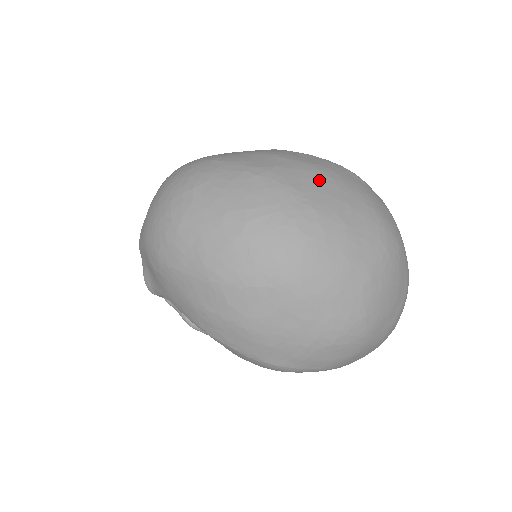
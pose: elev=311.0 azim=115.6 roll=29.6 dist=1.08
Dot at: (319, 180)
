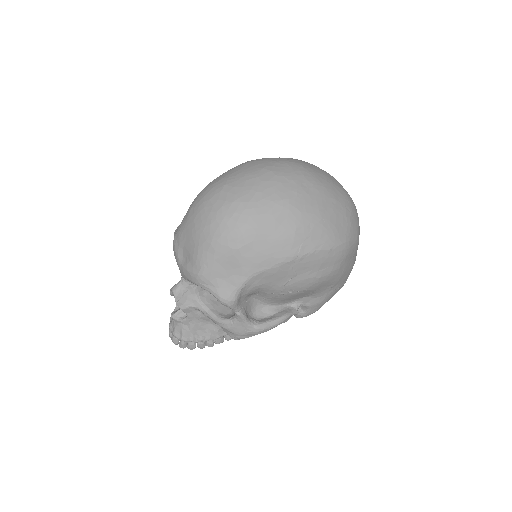
Dot at: occluded
